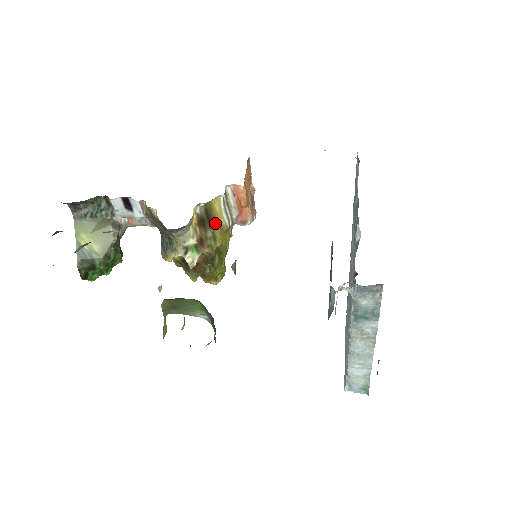
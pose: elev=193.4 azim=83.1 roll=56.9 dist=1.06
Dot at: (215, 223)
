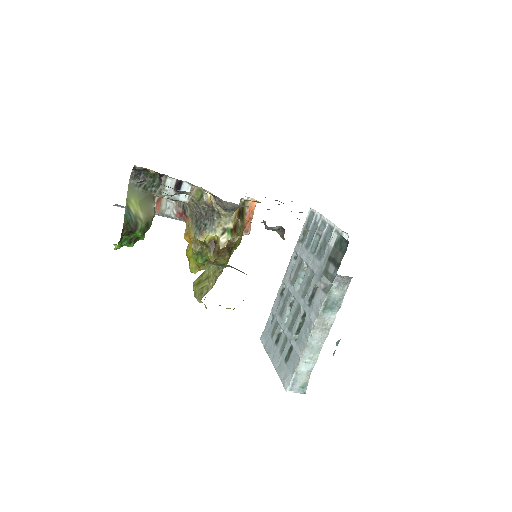
Dot at: (243, 219)
